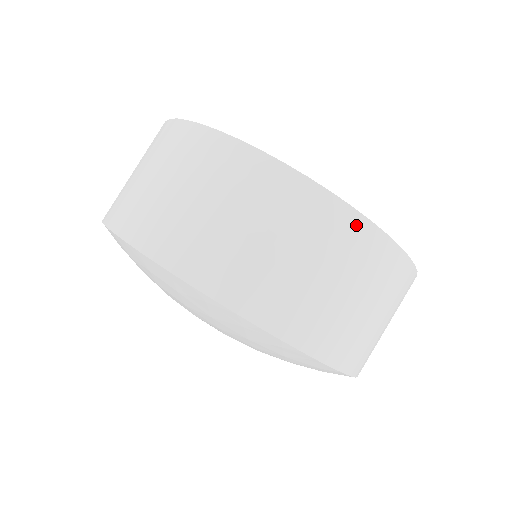
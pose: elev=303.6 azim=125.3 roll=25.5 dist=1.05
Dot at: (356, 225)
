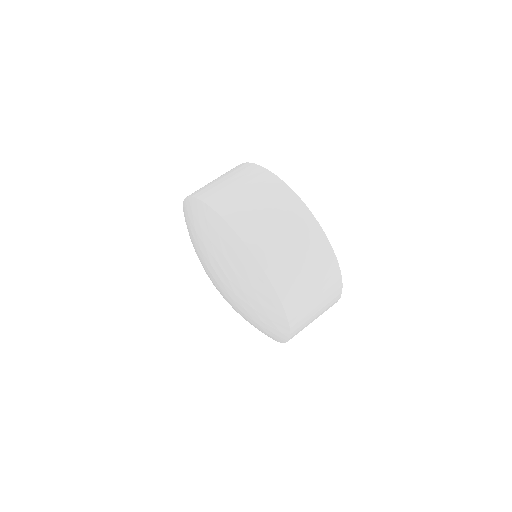
Dot at: (336, 276)
